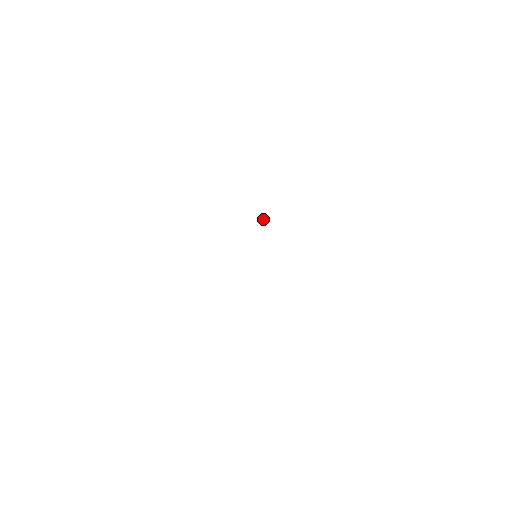
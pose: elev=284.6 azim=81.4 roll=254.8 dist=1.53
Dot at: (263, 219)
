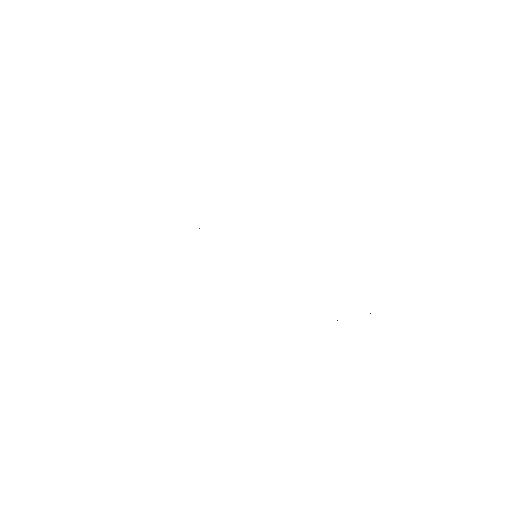
Dot at: occluded
